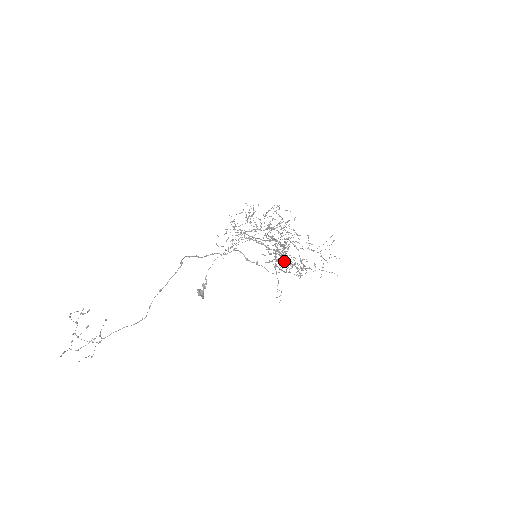
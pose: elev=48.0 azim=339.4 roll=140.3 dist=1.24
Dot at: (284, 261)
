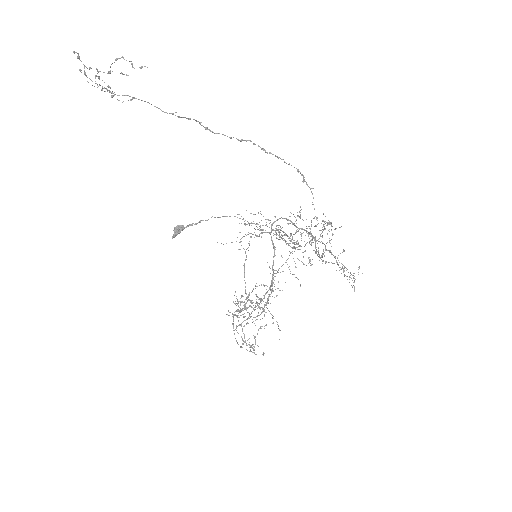
Dot at: (256, 306)
